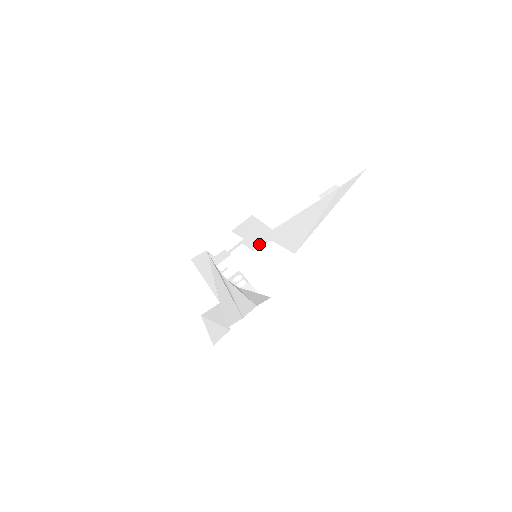
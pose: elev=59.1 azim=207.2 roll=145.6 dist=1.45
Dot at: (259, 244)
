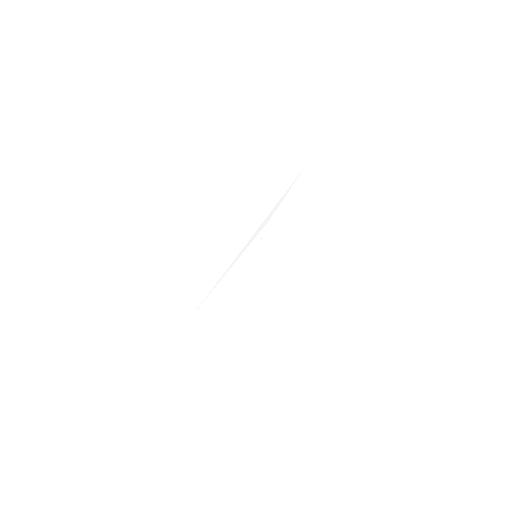
Dot at: occluded
